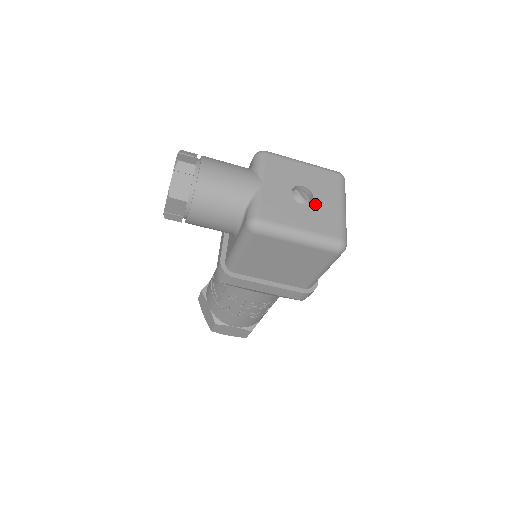
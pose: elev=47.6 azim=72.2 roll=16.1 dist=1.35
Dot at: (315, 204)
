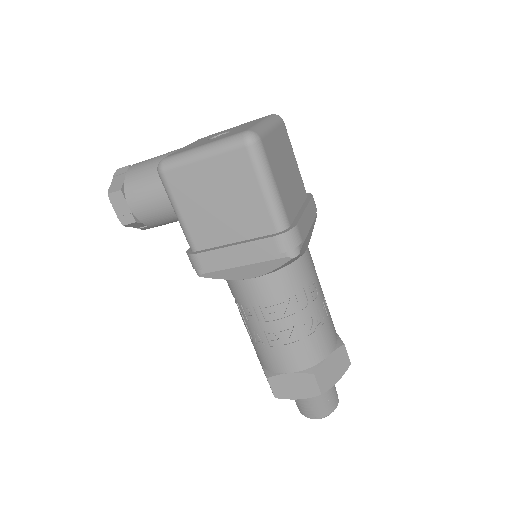
Dot at: (230, 132)
